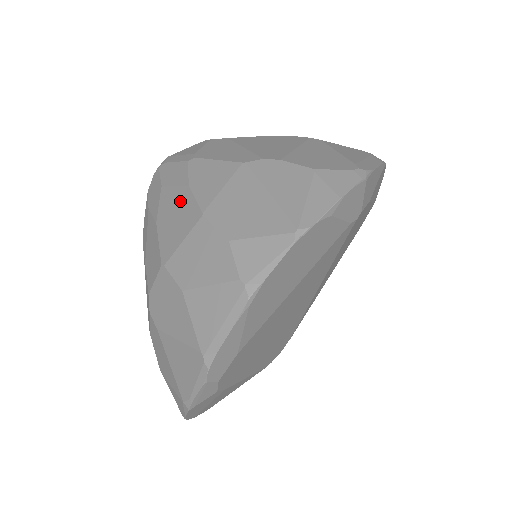
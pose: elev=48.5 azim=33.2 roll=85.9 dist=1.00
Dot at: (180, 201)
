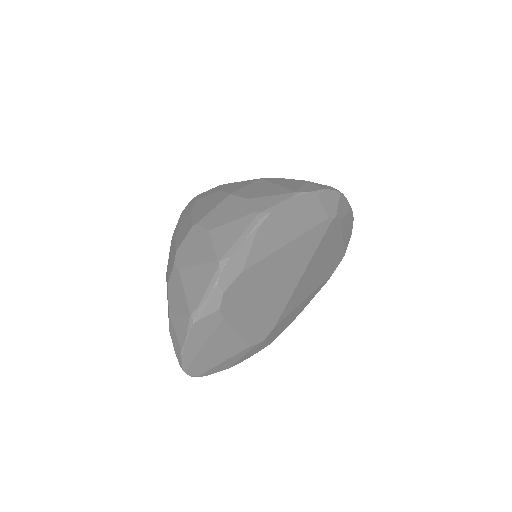
Dot at: (212, 198)
